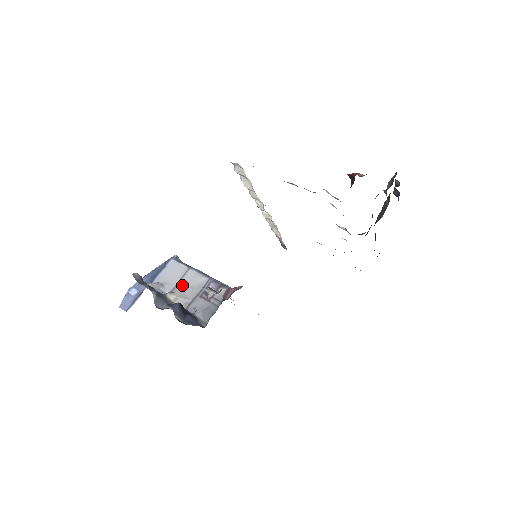
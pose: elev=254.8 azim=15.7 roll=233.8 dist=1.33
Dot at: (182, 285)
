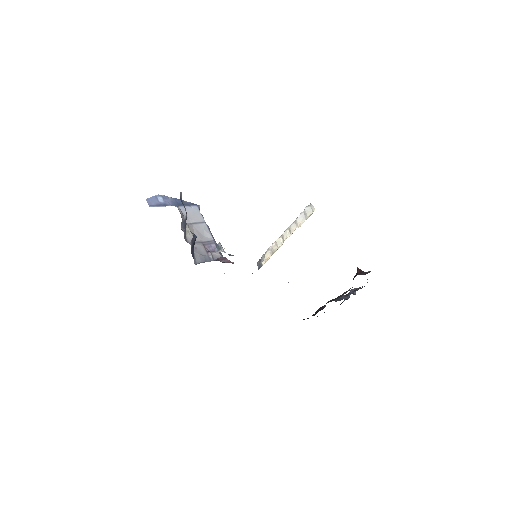
Dot at: (196, 227)
